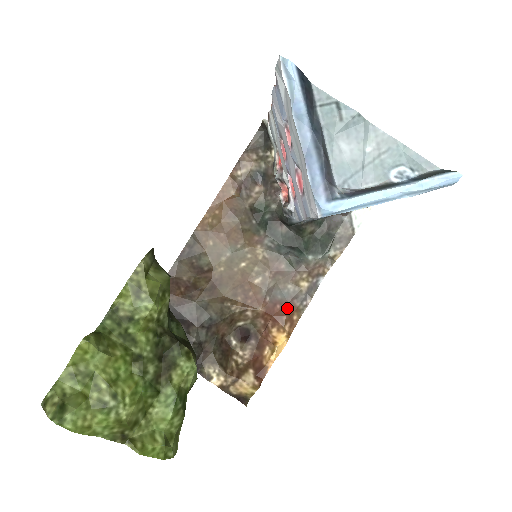
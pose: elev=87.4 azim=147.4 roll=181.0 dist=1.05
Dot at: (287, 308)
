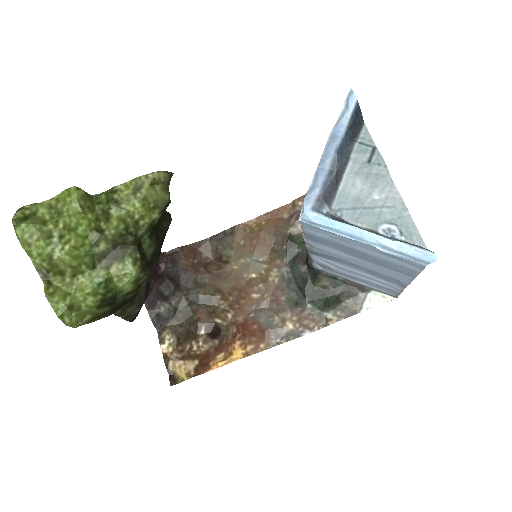
Dot at: (261, 333)
